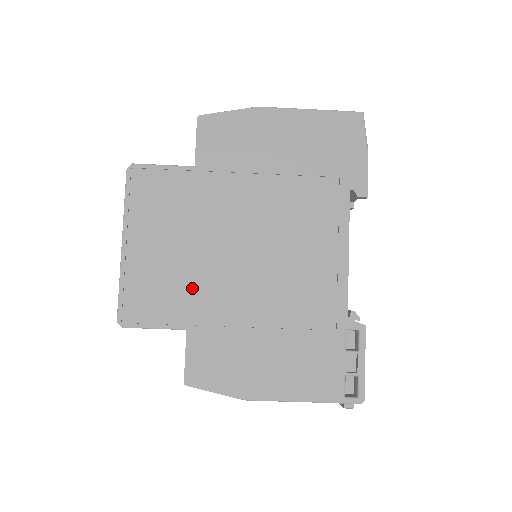
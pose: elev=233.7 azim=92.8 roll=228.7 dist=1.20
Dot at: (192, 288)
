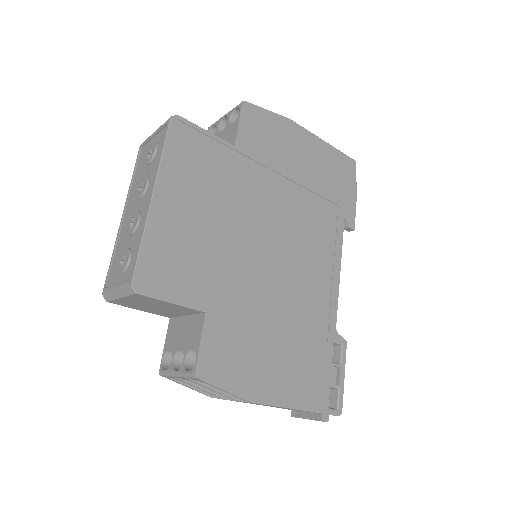
Dot at: (216, 267)
